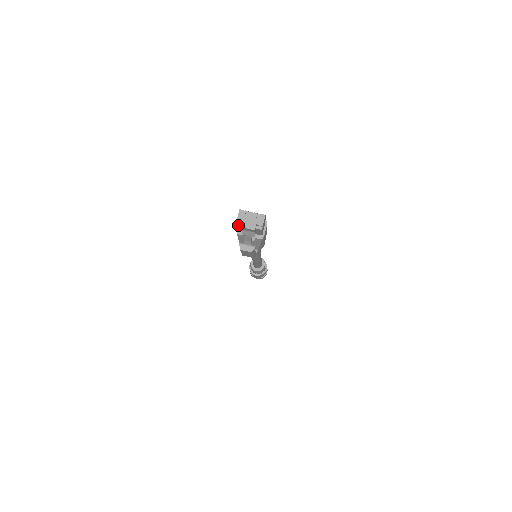
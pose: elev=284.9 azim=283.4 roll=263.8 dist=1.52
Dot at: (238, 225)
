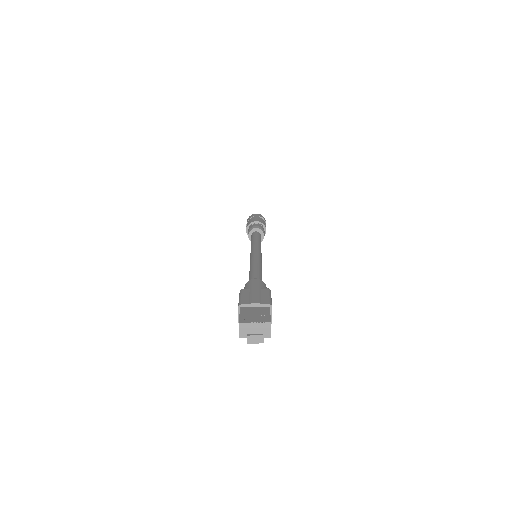
Dot at: (241, 335)
